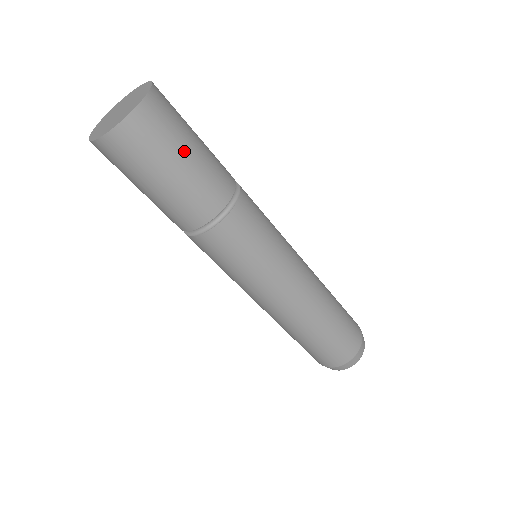
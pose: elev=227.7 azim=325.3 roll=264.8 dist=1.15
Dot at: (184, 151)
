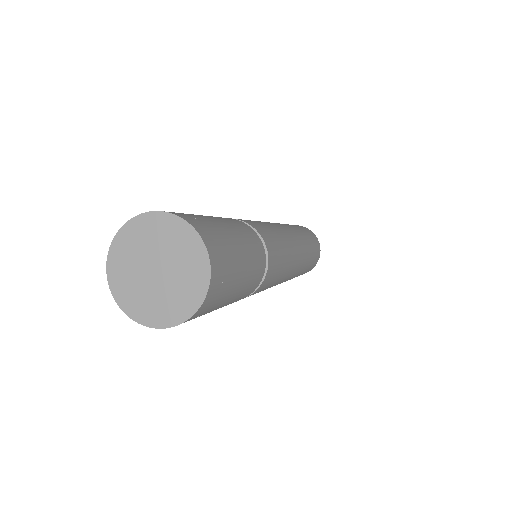
Dot at: (239, 278)
